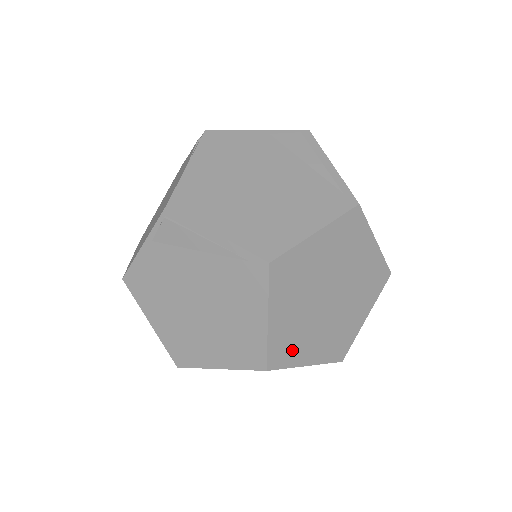
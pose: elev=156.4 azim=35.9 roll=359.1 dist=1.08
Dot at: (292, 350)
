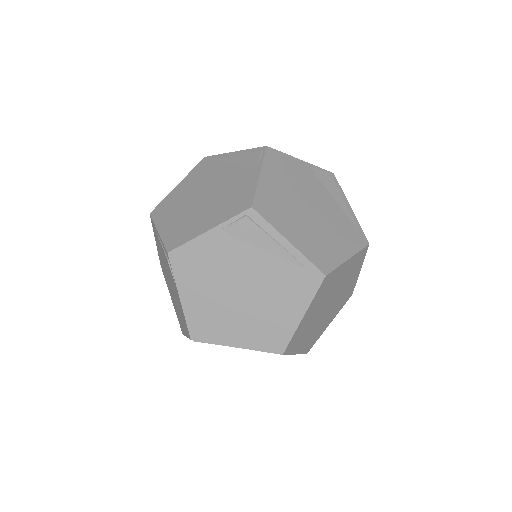
Dot at: (317, 335)
